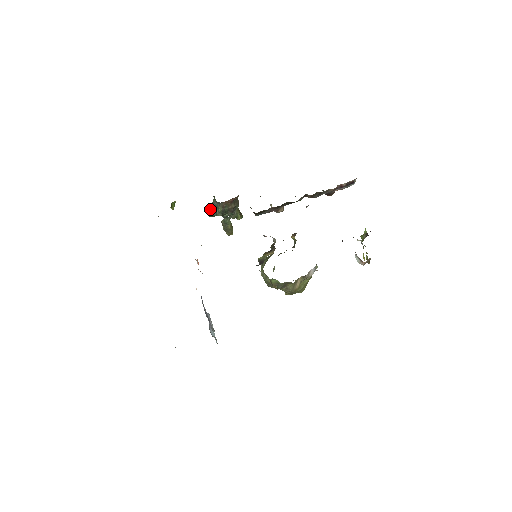
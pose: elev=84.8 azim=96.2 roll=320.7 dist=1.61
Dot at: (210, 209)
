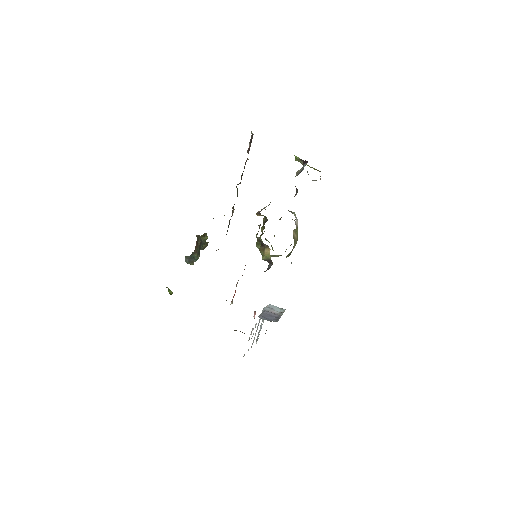
Dot at: (189, 262)
